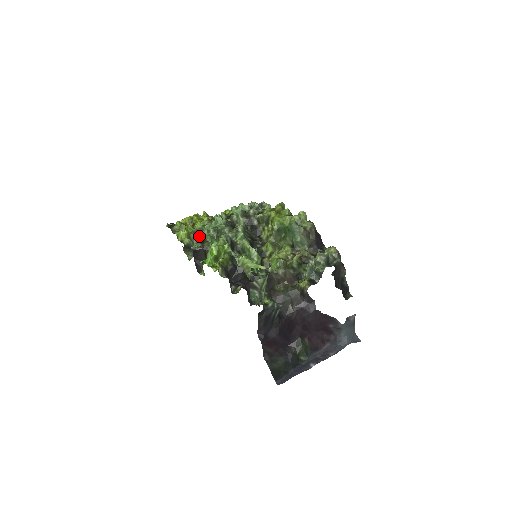
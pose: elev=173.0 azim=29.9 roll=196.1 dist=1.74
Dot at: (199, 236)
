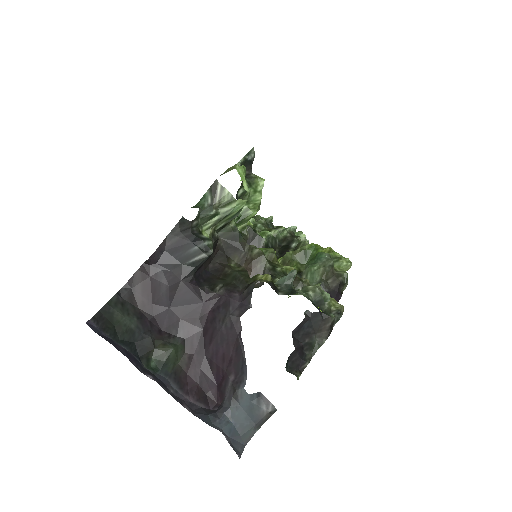
Dot at: occluded
